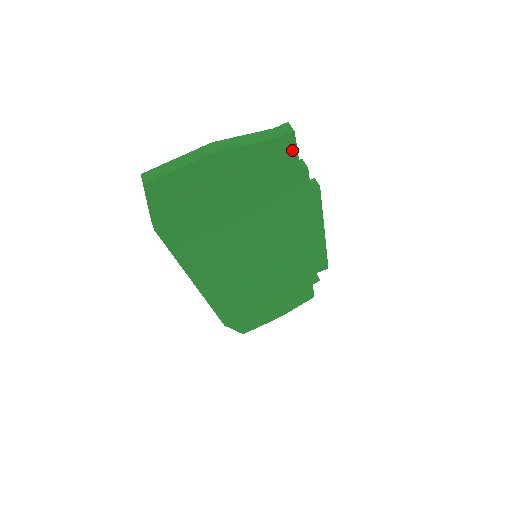
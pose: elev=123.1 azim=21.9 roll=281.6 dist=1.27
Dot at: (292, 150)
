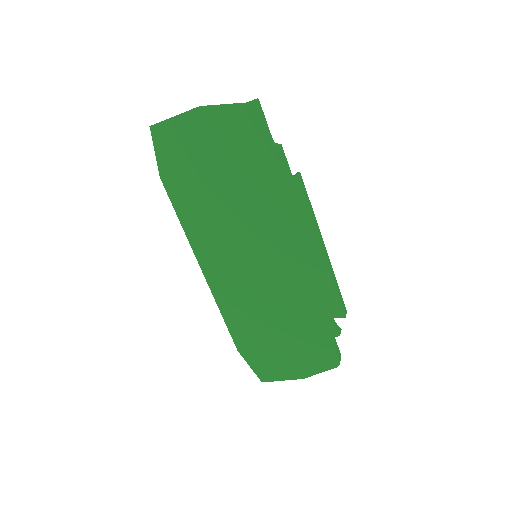
Dot at: (258, 122)
